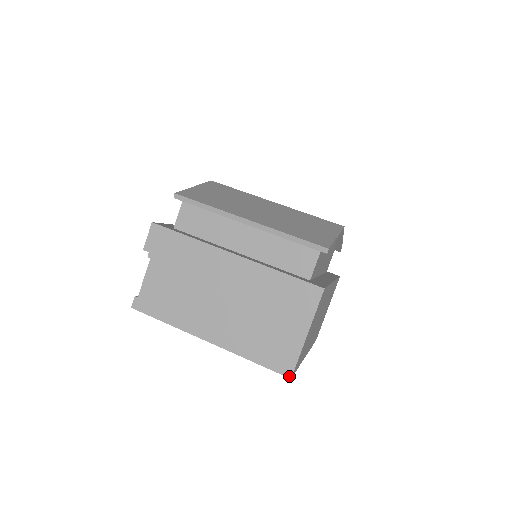
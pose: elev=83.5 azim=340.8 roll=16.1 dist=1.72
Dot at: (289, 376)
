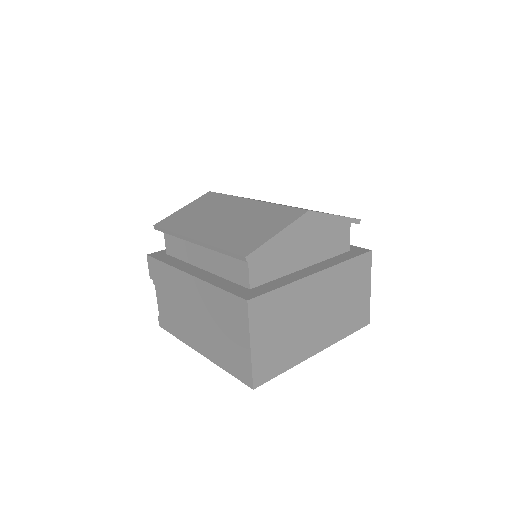
Dot at: (251, 387)
